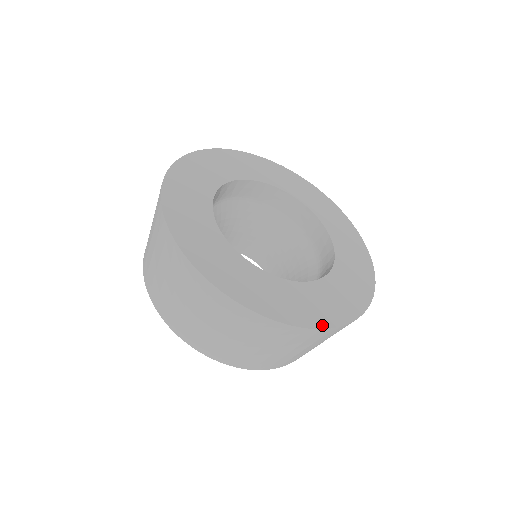
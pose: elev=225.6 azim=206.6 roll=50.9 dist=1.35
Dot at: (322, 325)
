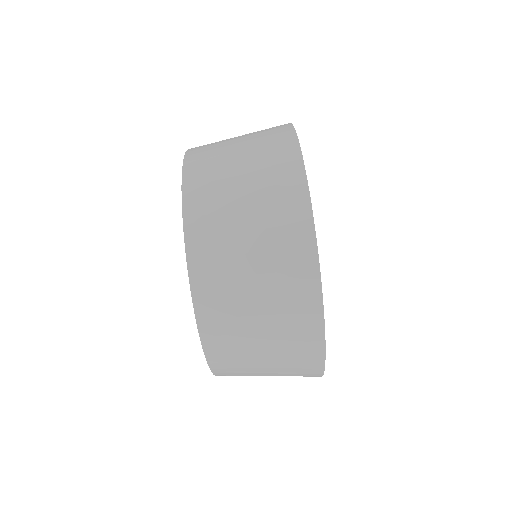
Dot at: occluded
